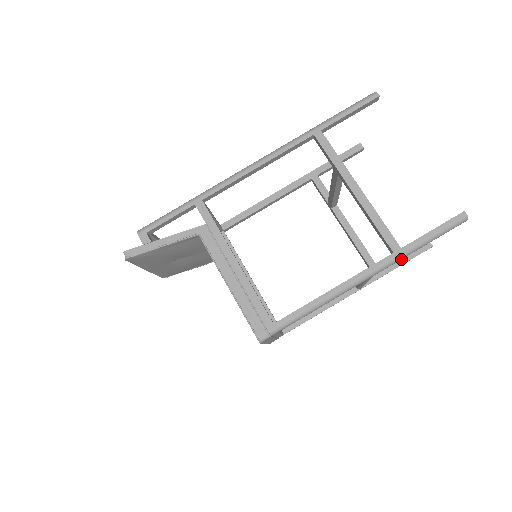
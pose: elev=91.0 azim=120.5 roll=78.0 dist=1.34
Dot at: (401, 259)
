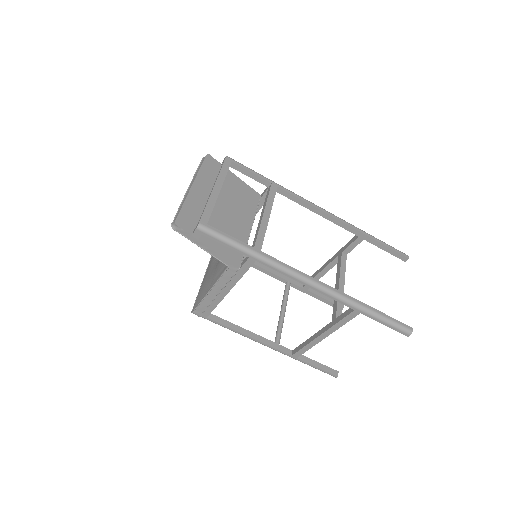
Dot at: (322, 298)
